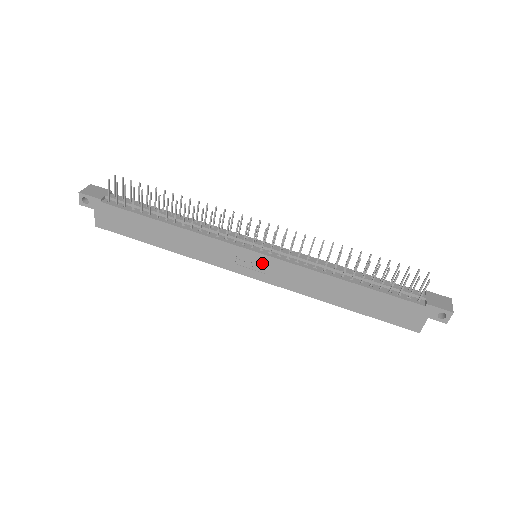
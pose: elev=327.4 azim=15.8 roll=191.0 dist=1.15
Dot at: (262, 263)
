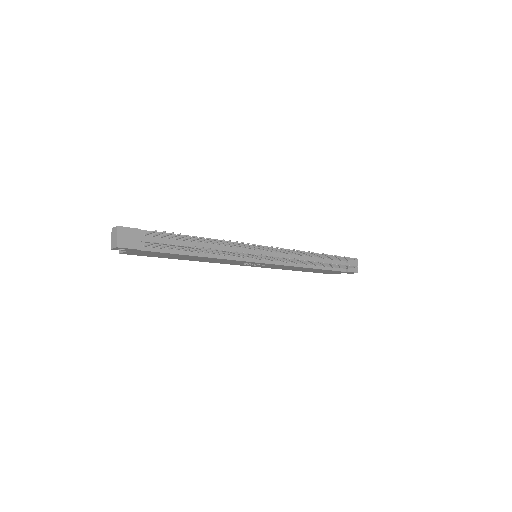
Dot at: (262, 264)
